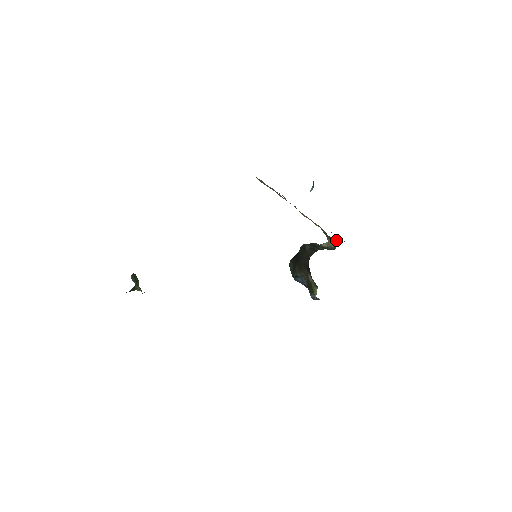
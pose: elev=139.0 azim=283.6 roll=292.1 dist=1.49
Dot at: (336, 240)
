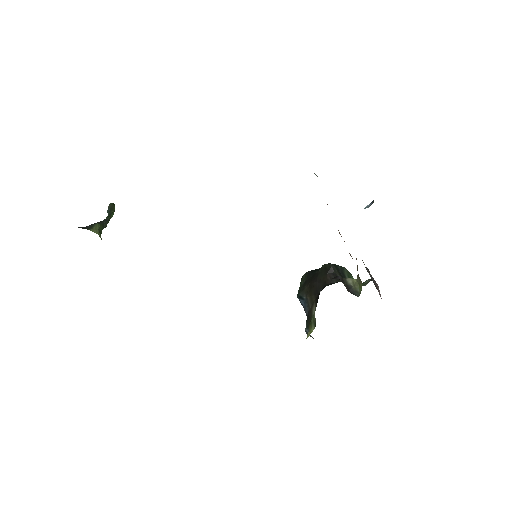
Dot at: (370, 280)
